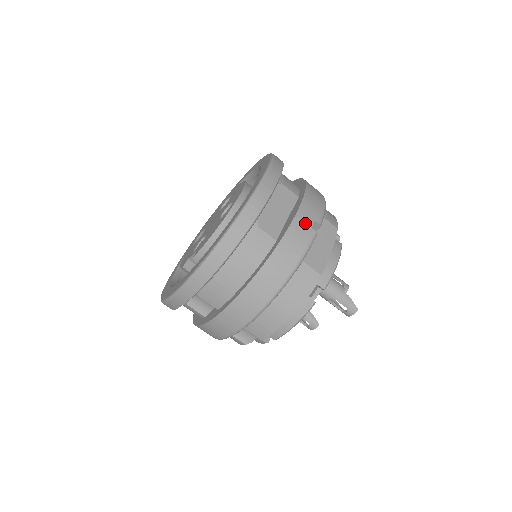
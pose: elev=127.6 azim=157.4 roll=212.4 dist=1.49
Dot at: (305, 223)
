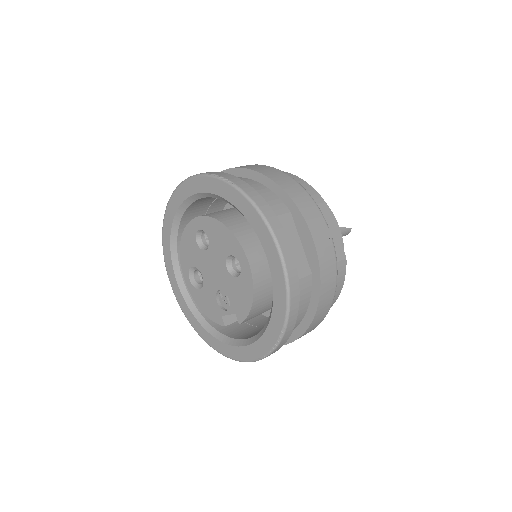
Dot at: (323, 242)
